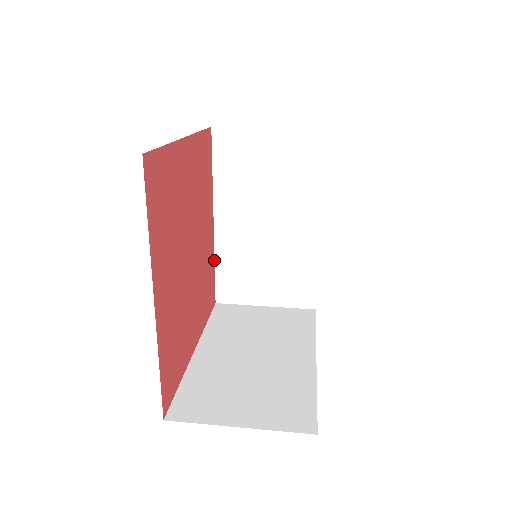
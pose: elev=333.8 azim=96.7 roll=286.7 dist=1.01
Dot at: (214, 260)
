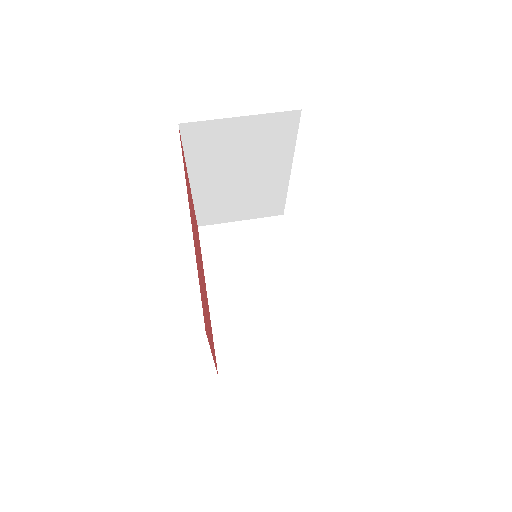
Dot at: occluded
